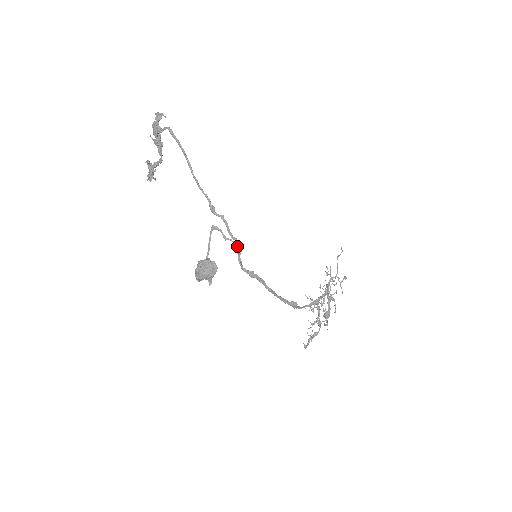
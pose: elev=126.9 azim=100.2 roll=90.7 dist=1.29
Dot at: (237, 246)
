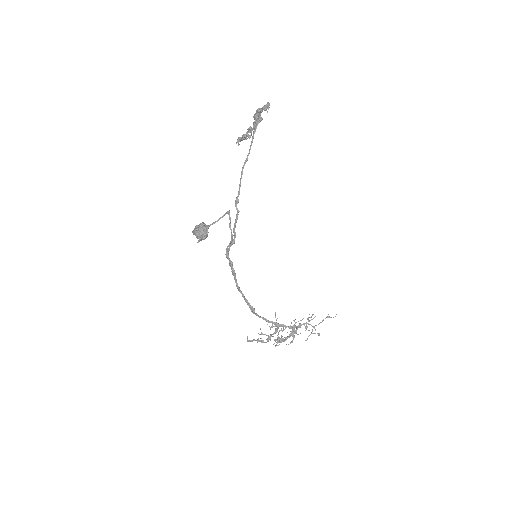
Dot at: (231, 238)
